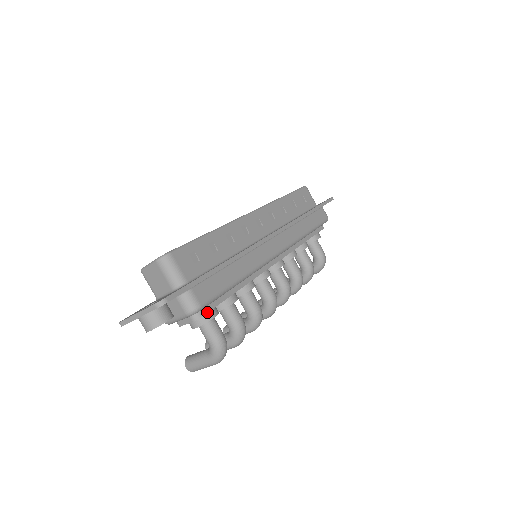
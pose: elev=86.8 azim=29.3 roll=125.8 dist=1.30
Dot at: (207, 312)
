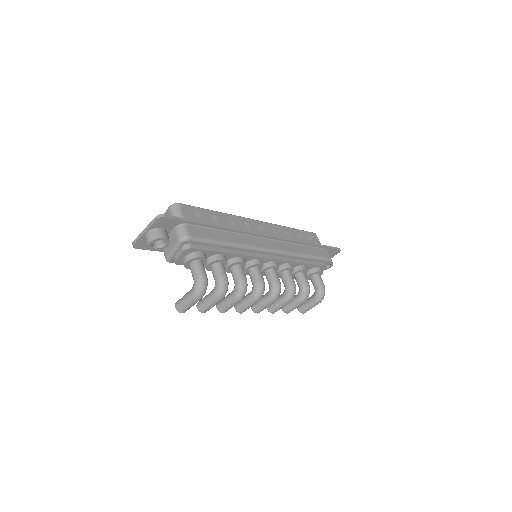
Dot at: (196, 248)
